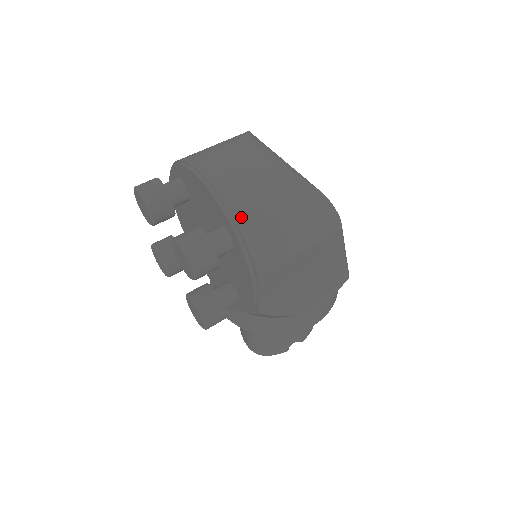
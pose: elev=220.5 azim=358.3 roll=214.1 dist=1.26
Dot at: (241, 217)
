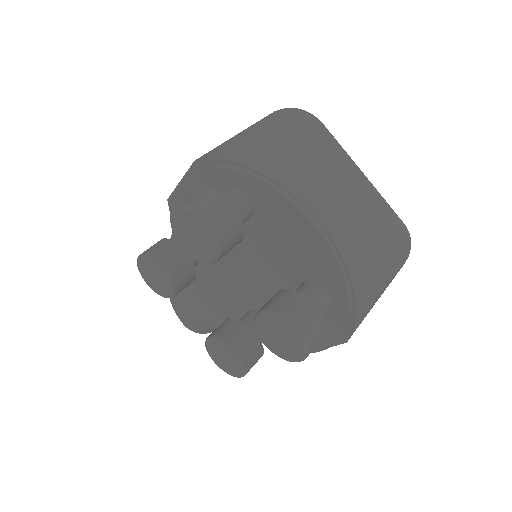
Dot at: (359, 285)
